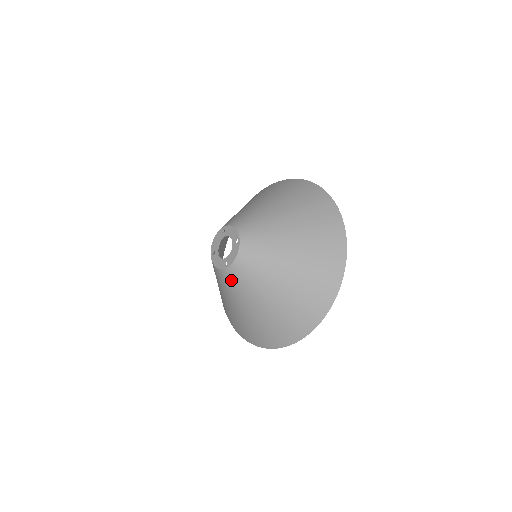
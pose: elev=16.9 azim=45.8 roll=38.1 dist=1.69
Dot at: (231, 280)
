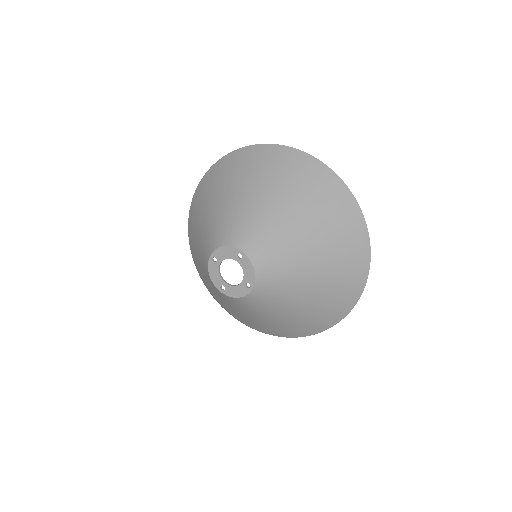
Dot at: (265, 295)
